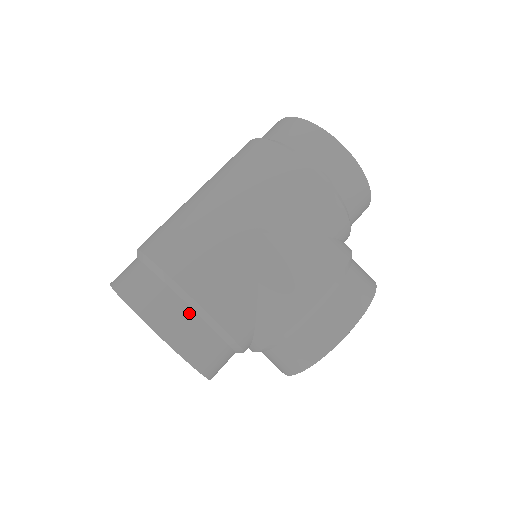
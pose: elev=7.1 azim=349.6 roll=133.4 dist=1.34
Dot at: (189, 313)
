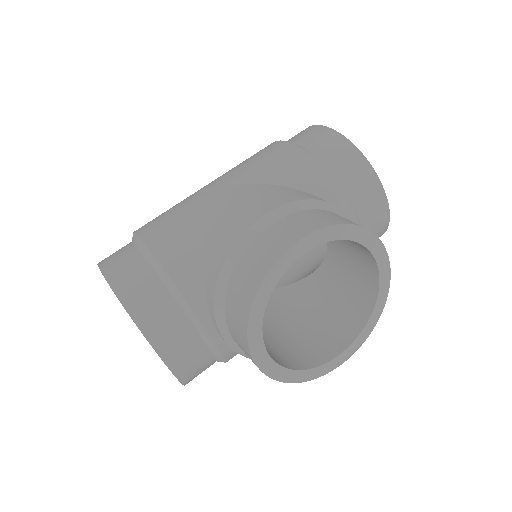
Dot at: (135, 253)
